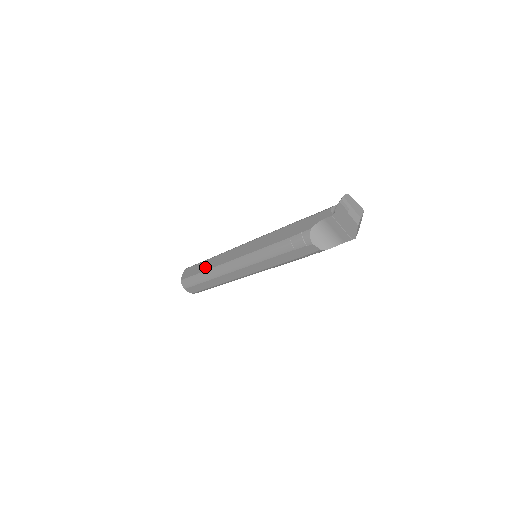
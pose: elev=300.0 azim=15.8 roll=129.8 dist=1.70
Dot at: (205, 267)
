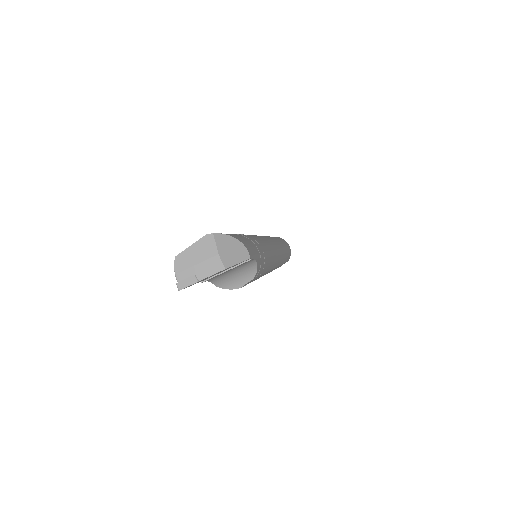
Dot at: occluded
